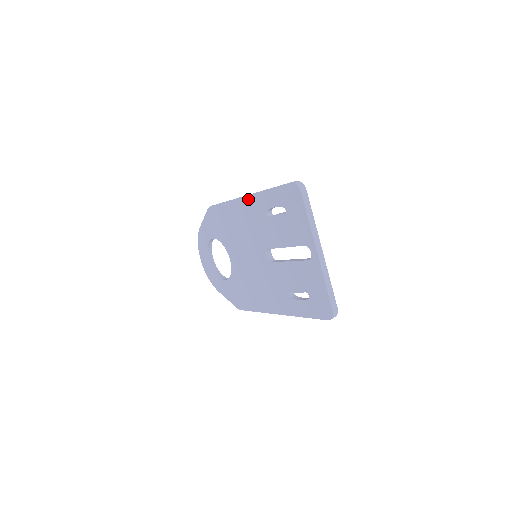
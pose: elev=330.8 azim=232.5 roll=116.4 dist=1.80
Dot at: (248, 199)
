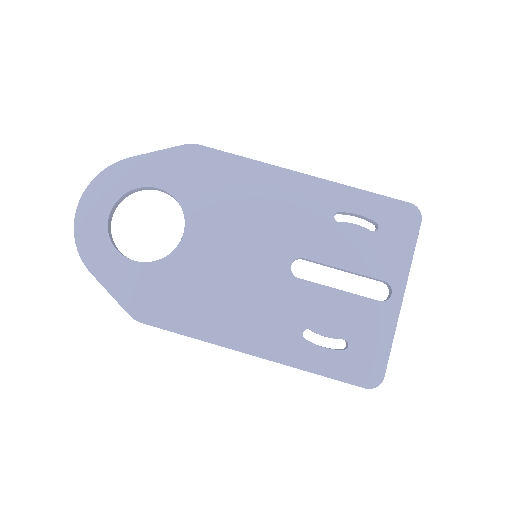
Dot at: (308, 180)
